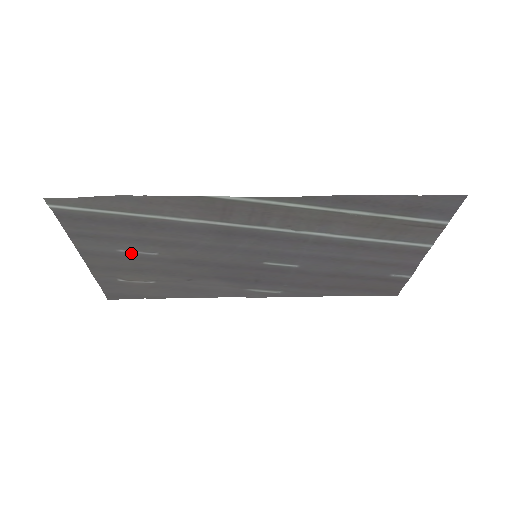
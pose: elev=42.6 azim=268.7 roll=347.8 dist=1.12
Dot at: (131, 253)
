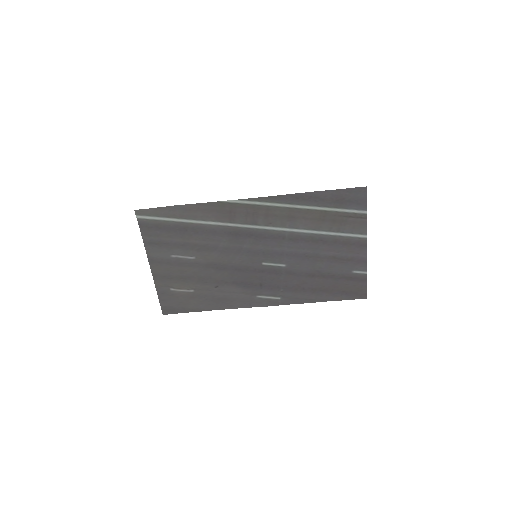
Dot at: (179, 259)
